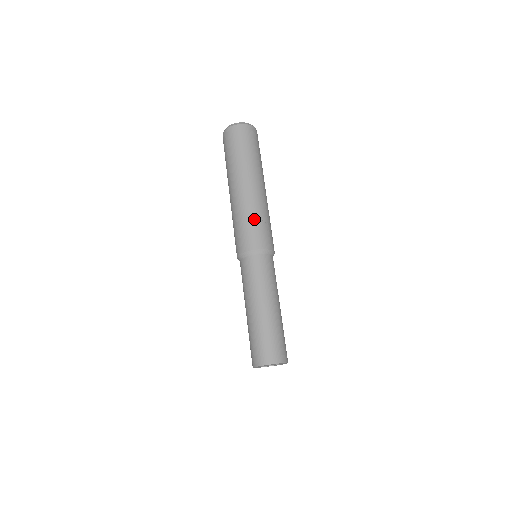
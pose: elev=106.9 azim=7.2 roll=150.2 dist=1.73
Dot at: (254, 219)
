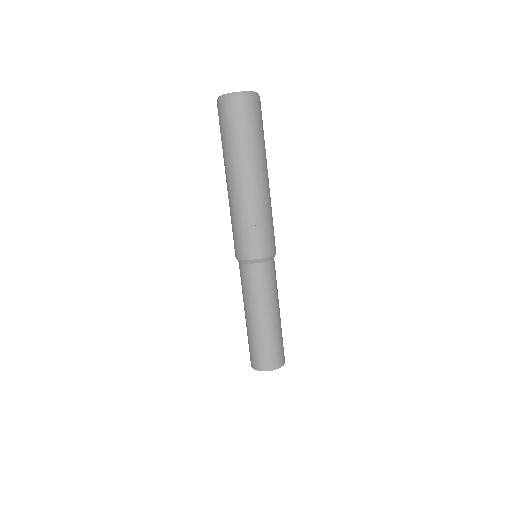
Dot at: (251, 224)
